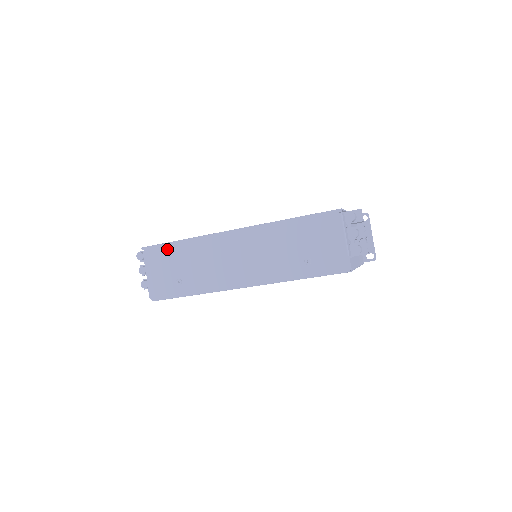
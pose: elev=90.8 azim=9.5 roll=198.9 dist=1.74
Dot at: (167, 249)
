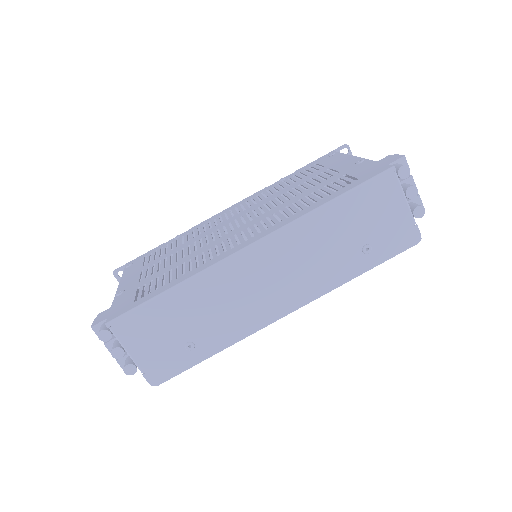
Dot at: (152, 310)
